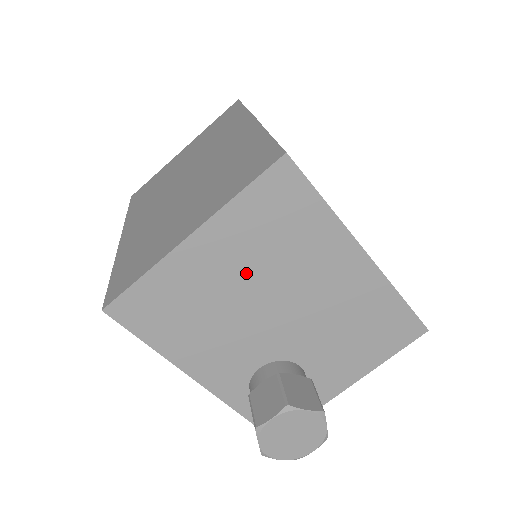
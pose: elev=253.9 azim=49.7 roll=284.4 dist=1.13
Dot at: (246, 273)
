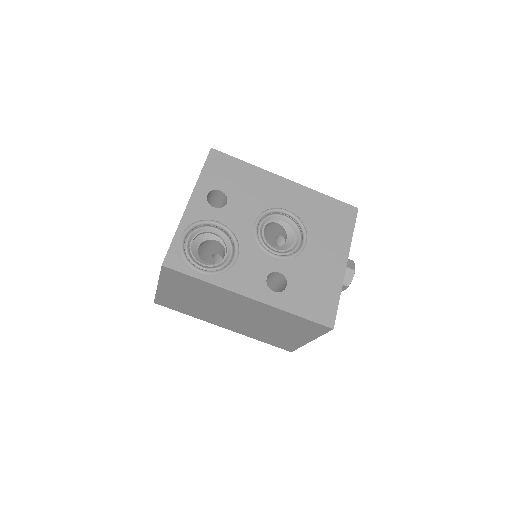
Dot at: occluded
